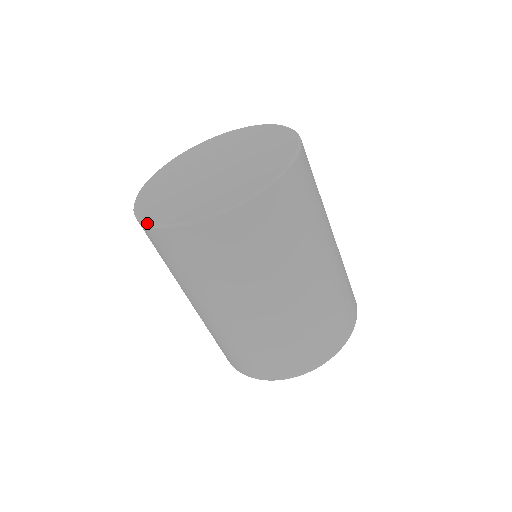
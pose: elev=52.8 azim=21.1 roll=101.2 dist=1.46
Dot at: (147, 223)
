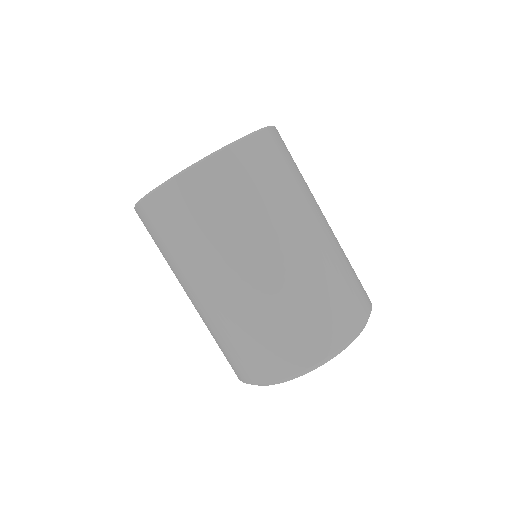
Dot at: (176, 175)
